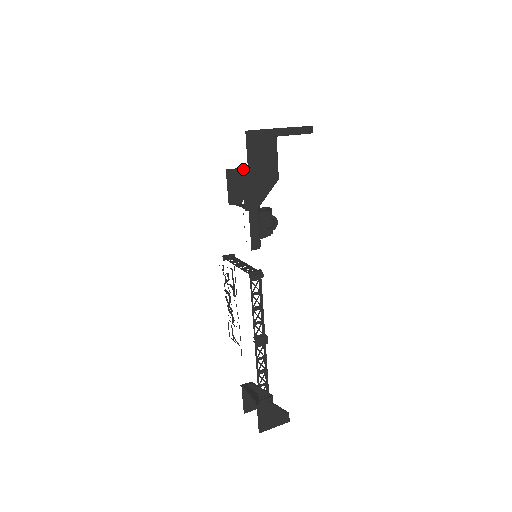
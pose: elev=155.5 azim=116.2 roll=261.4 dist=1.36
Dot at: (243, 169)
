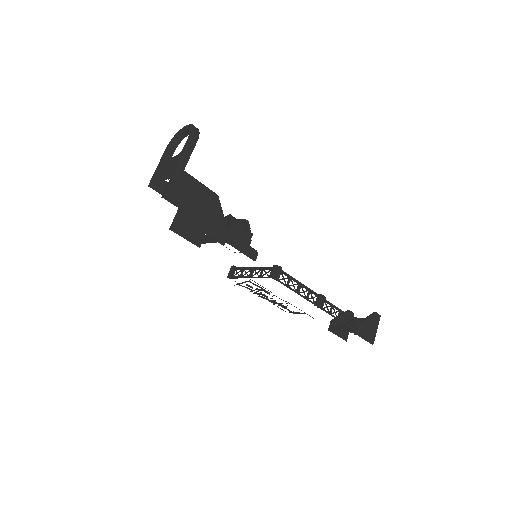
Dot at: (179, 213)
